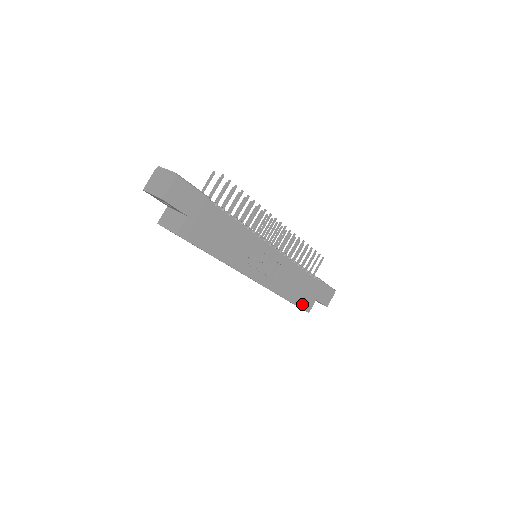
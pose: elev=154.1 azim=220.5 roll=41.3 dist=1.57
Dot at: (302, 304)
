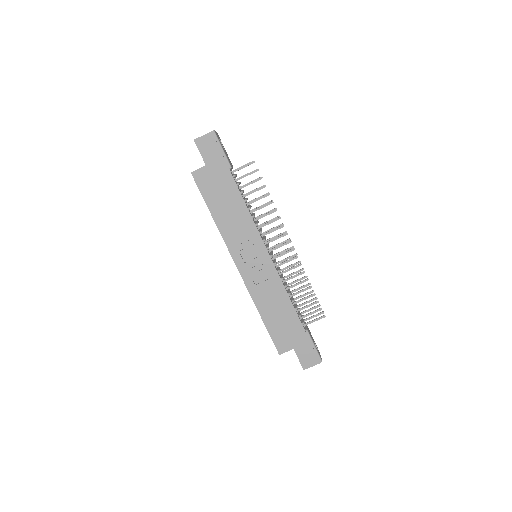
Dot at: (276, 338)
